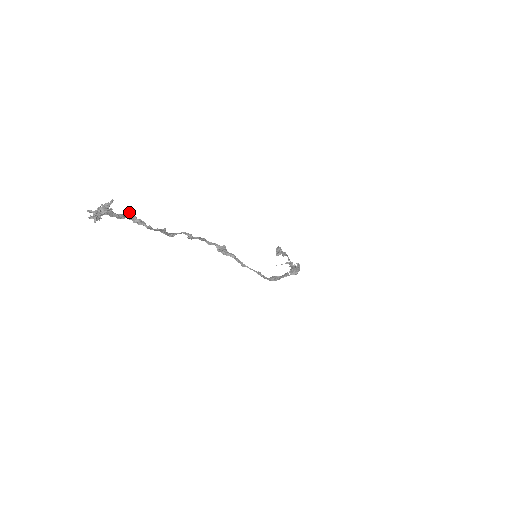
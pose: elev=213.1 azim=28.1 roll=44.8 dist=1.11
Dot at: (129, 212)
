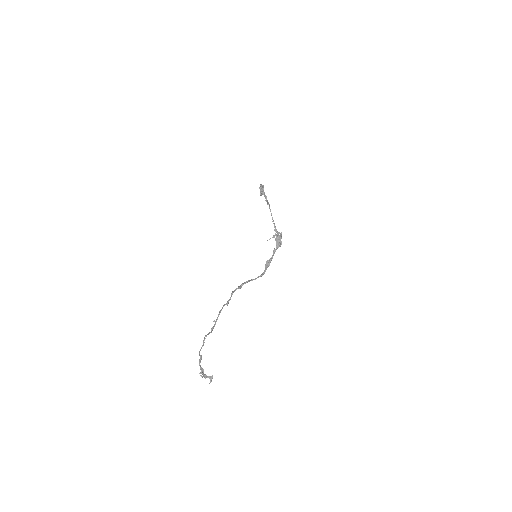
Dot at: occluded
